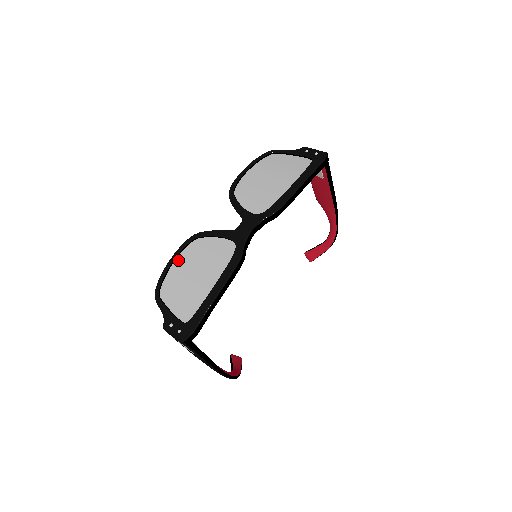
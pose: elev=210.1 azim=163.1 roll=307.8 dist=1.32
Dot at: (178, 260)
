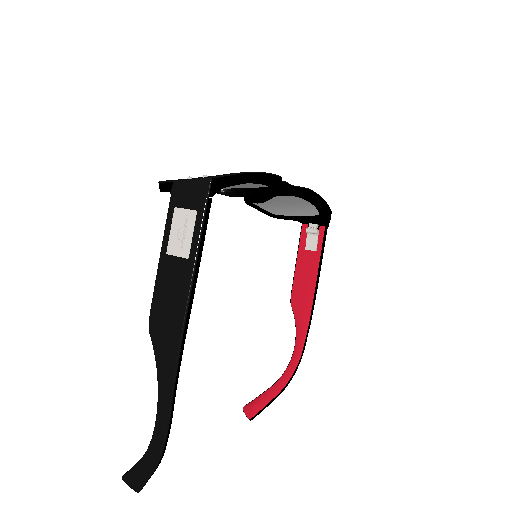
Dot at: occluded
